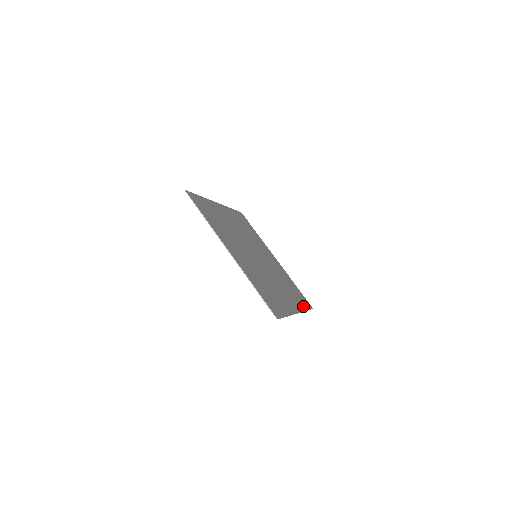
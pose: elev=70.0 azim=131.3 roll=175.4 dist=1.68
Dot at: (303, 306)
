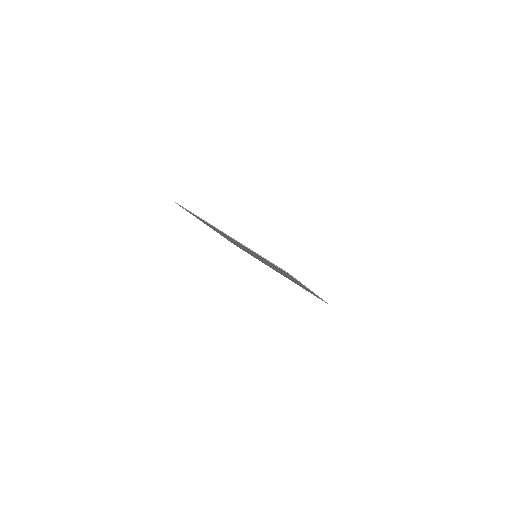
Dot at: occluded
